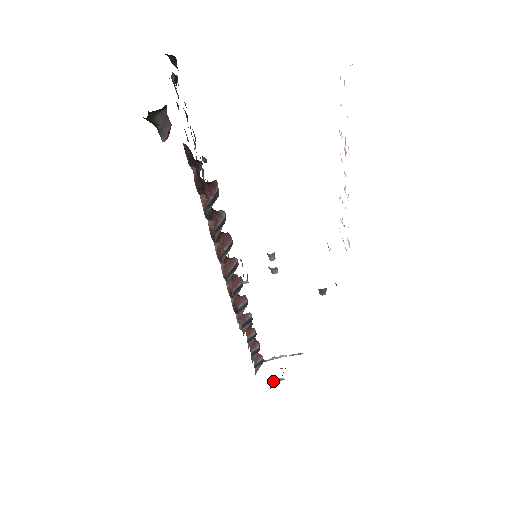
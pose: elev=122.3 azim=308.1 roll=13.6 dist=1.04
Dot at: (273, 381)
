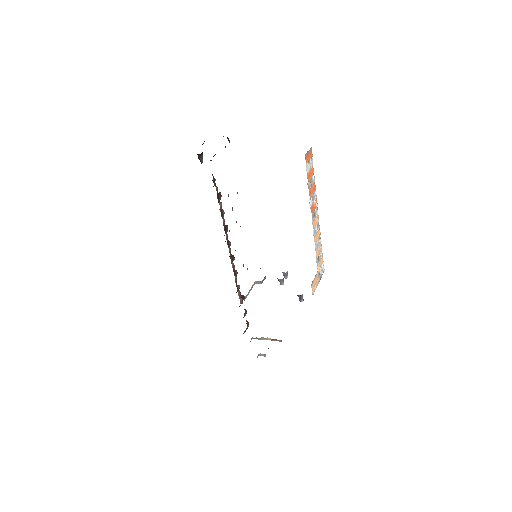
Dot at: (259, 355)
